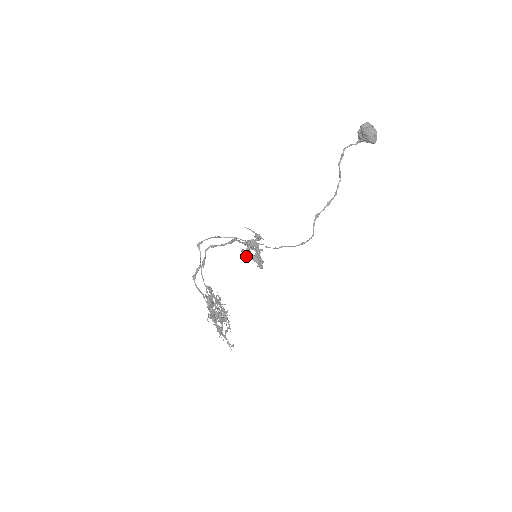
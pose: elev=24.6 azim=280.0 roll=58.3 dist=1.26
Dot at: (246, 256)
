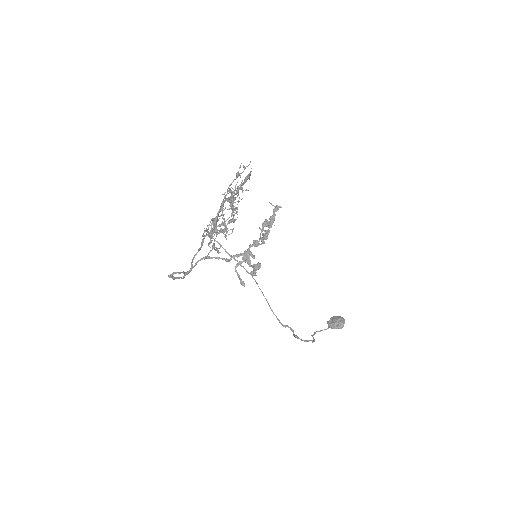
Dot at: (245, 257)
